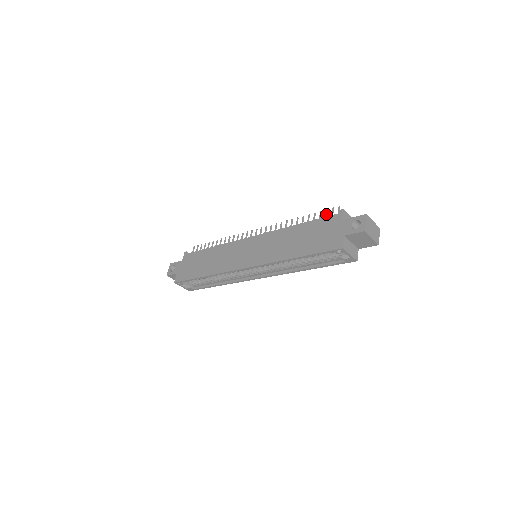
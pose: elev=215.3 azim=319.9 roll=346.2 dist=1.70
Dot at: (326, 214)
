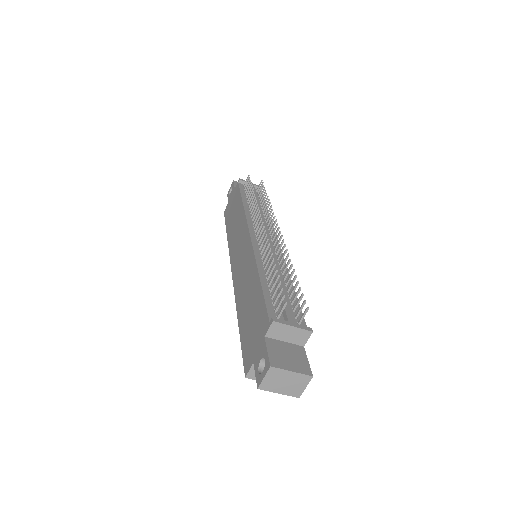
Dot at: (277, 295)
